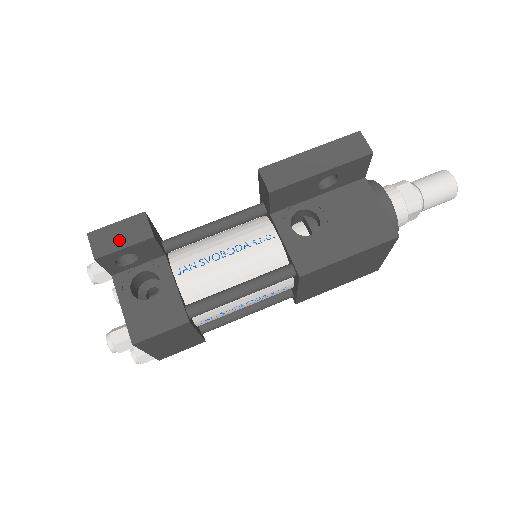
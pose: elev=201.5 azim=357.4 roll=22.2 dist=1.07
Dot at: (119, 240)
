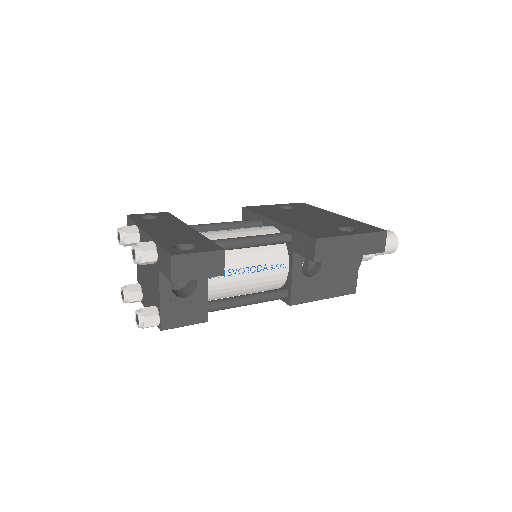
Dot at: (197, 270)
